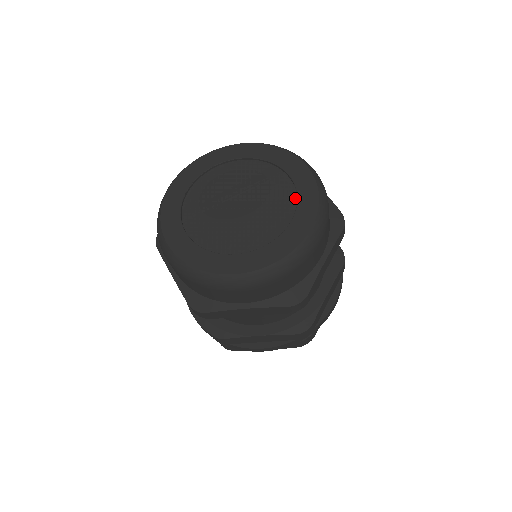
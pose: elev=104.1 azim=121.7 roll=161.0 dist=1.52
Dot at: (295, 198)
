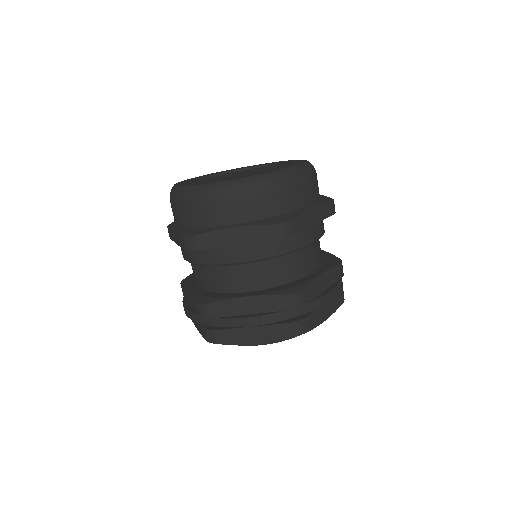
Dot at: occluded
